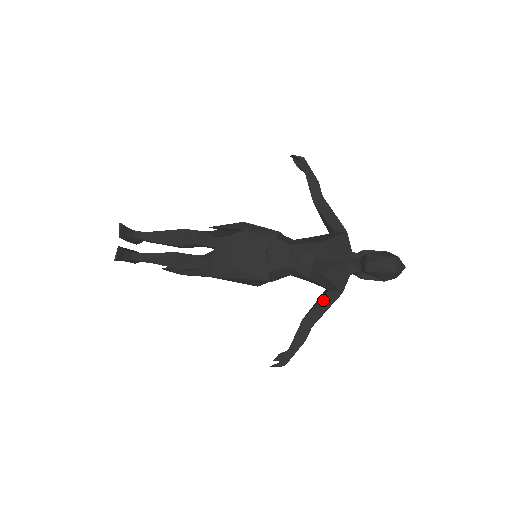
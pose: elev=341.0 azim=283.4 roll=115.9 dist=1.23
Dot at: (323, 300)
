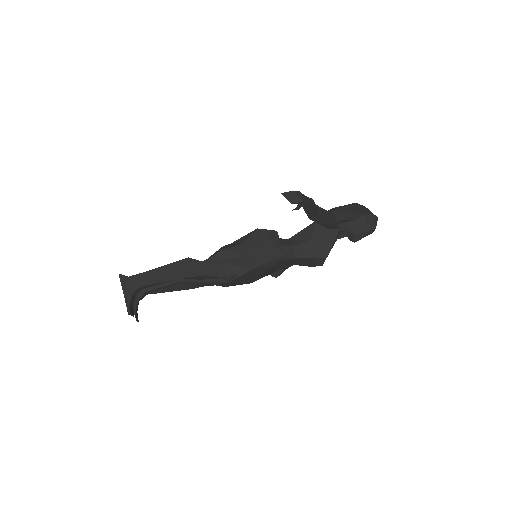
Dot at: occluded
